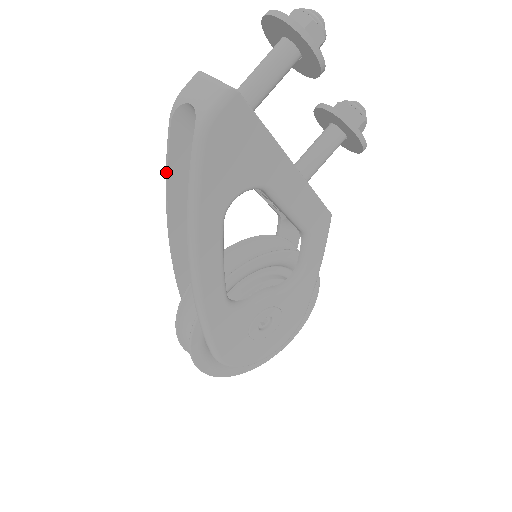
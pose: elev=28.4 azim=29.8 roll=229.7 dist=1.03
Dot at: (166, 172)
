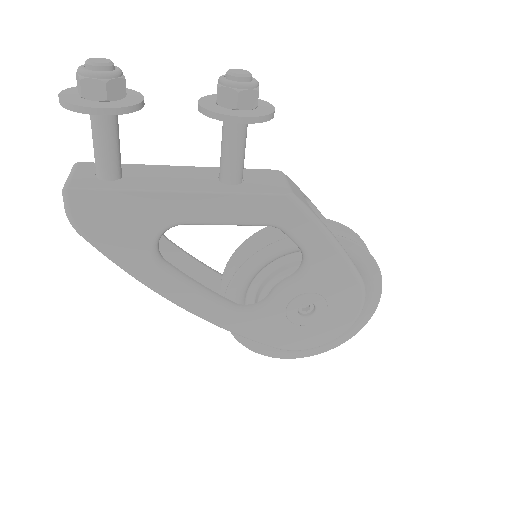
Dot at: occluded
